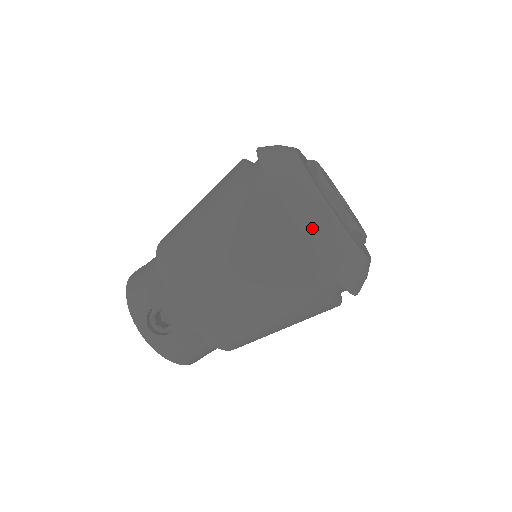
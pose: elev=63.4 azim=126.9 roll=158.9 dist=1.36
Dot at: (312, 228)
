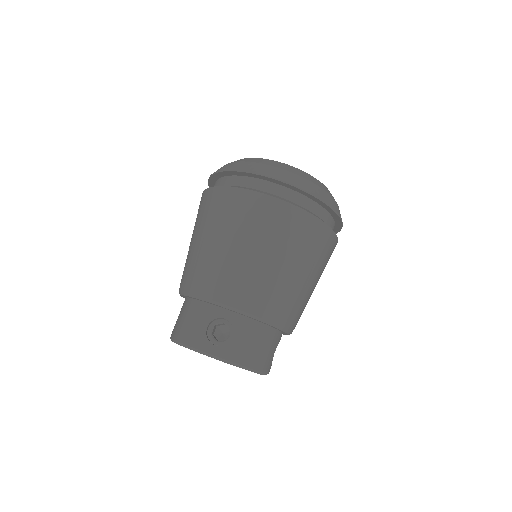
Dot at: (280, 174)
